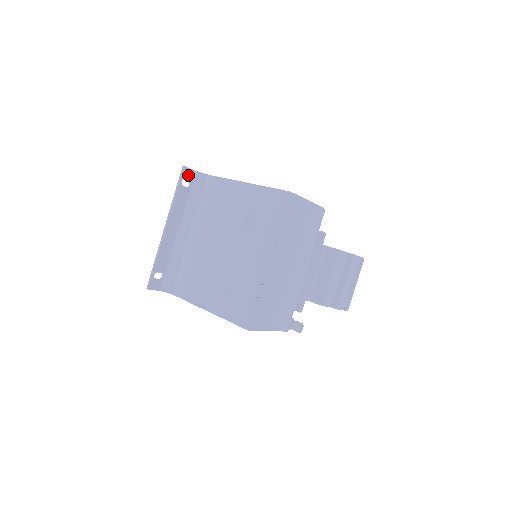
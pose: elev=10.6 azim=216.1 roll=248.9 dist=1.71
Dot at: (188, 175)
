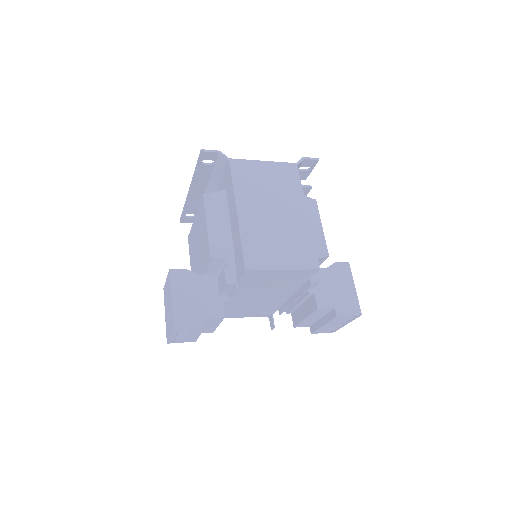
Dot at: (209, 156)
